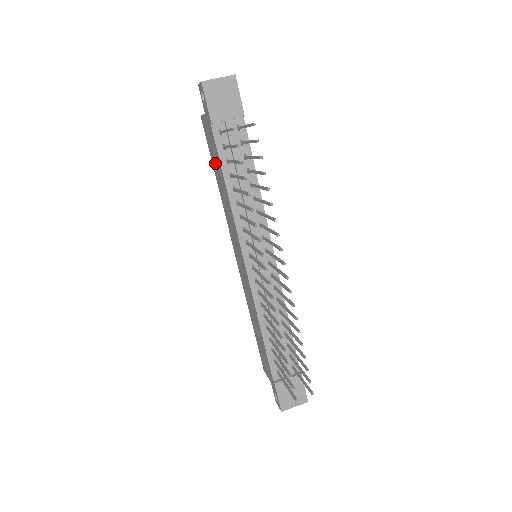
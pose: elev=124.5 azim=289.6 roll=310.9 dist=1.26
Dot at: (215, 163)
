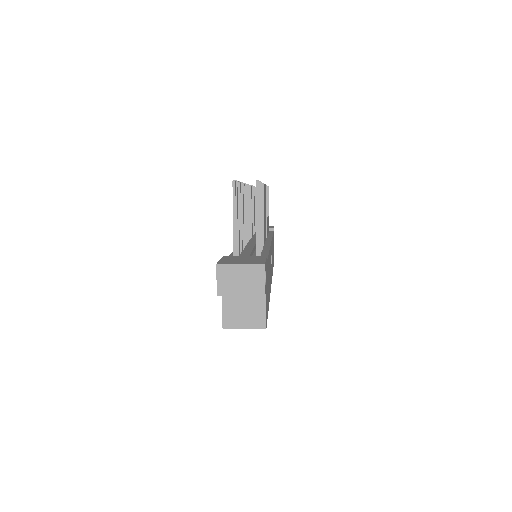
Dot at: occluded
